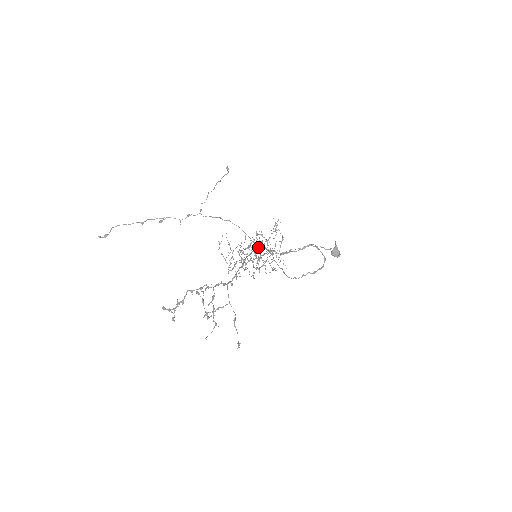
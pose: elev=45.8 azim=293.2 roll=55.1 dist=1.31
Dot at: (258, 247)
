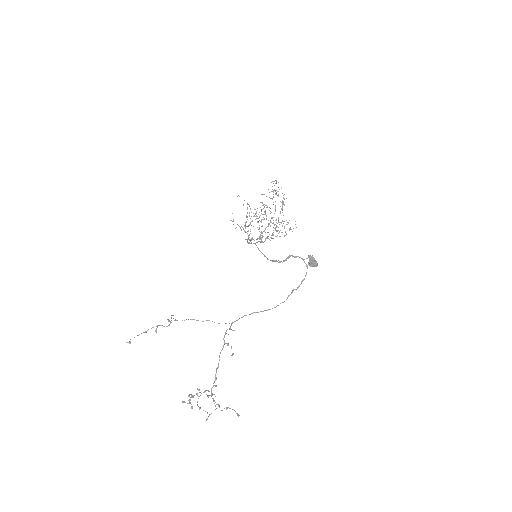
Dot at: (228, 334)
